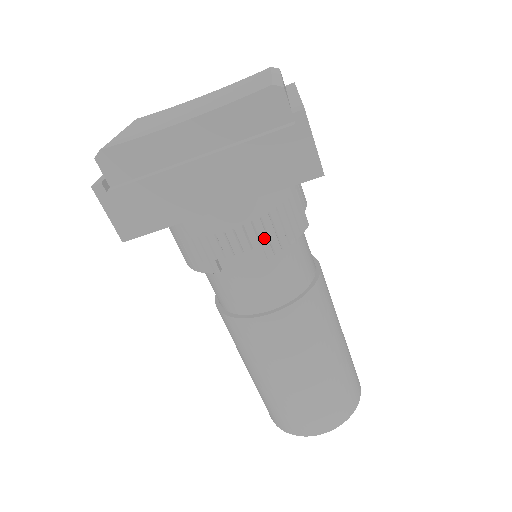
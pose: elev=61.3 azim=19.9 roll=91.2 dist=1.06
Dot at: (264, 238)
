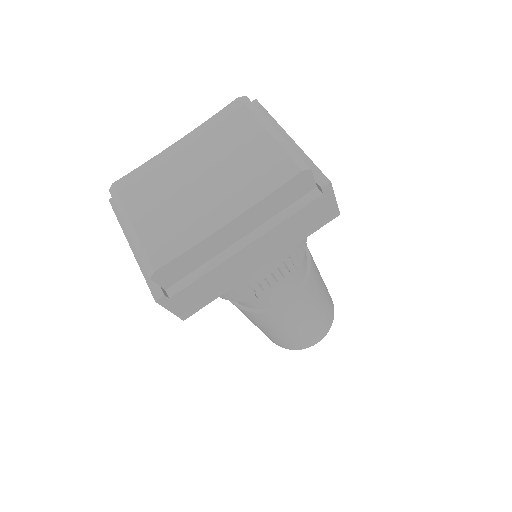
Dot at: (291, 265)
